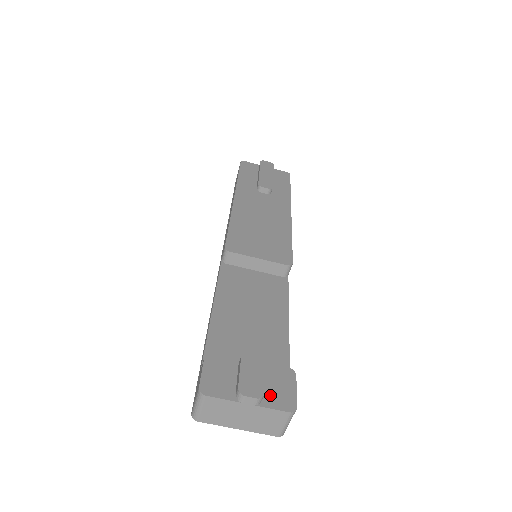
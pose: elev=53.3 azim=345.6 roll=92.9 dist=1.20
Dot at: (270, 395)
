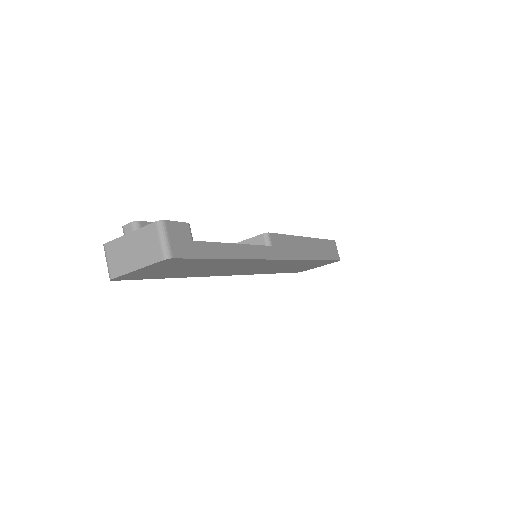
Dot at: occluded
